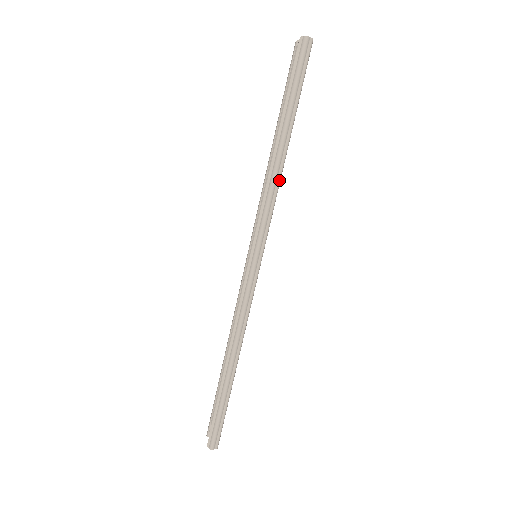
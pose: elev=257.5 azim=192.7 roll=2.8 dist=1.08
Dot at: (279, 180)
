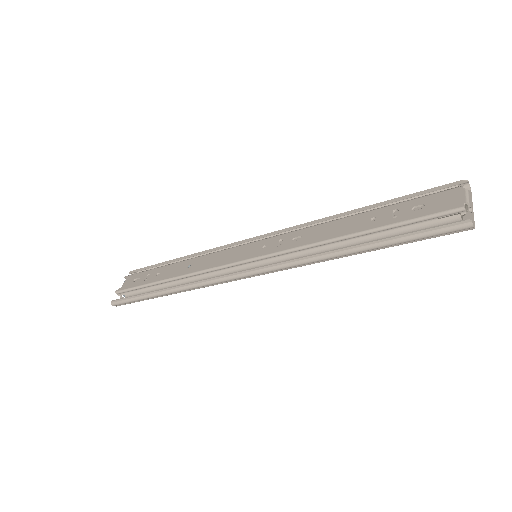
Dot at: occluded
